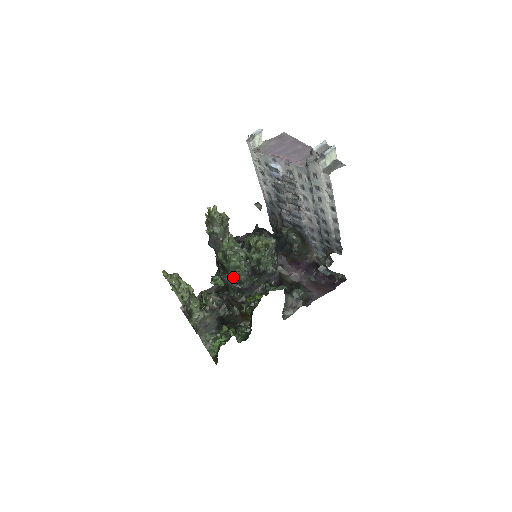
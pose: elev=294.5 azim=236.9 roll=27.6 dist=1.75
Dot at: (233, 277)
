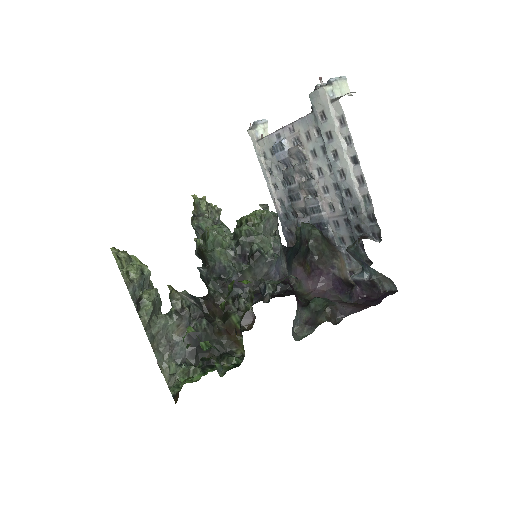
Dot at: (214, 264)
